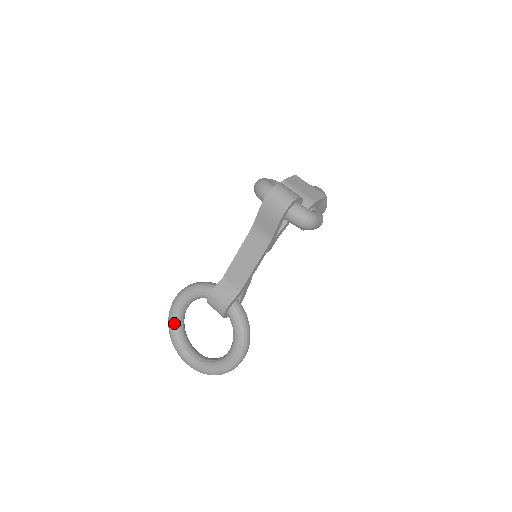
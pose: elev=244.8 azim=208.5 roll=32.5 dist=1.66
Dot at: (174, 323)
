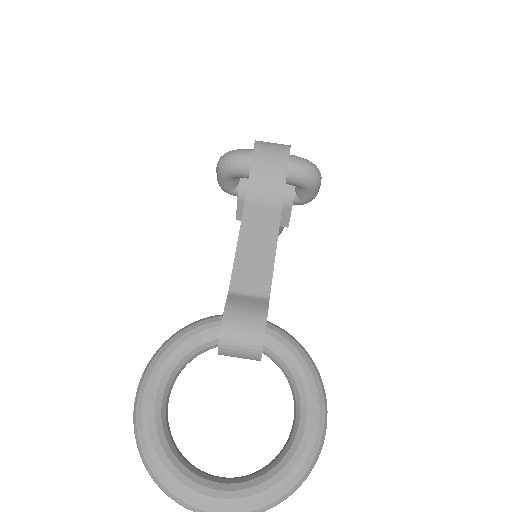
Dot at: (157, 434)
